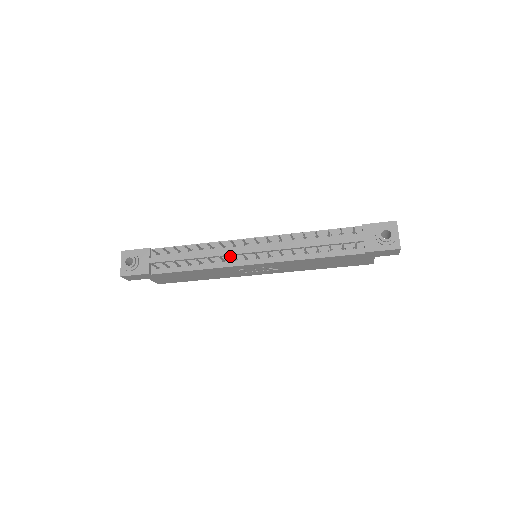
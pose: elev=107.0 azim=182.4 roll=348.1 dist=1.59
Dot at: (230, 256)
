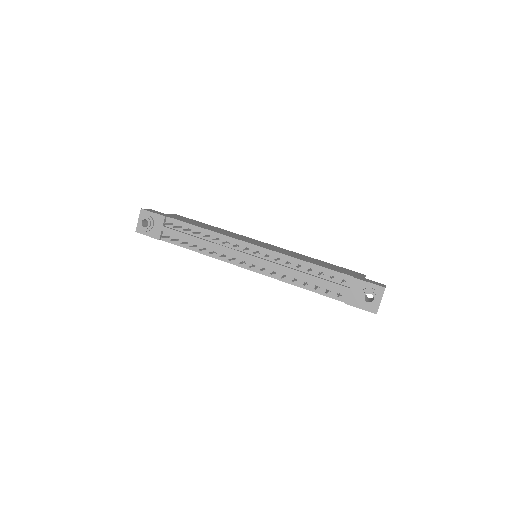
Dot at: (231, 253)
